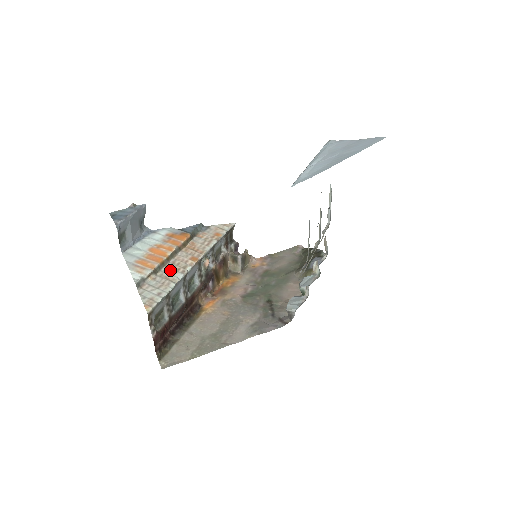
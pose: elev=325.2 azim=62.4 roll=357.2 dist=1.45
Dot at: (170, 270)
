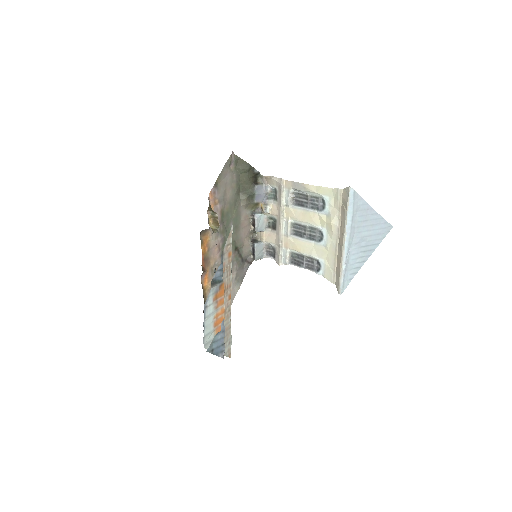
Dot at: (226, 322)
